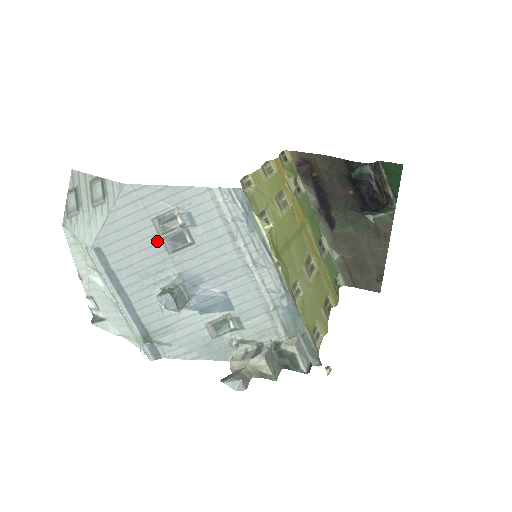
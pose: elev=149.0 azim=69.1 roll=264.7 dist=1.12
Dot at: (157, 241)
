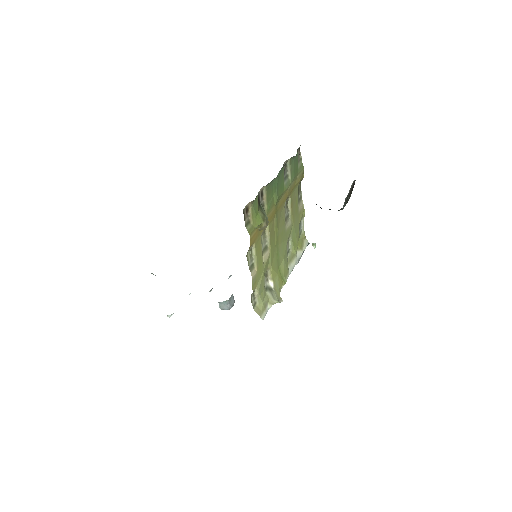
Dot at: occluded
